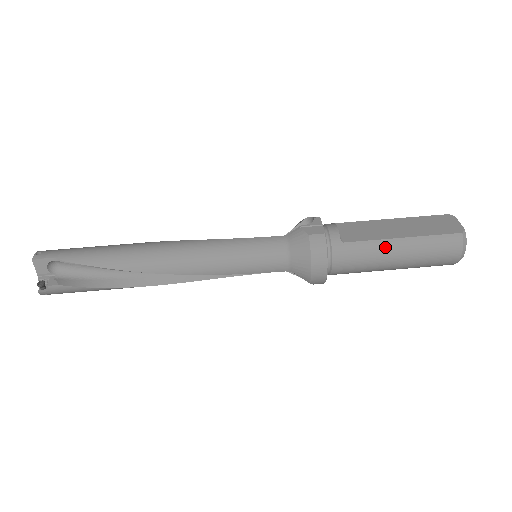
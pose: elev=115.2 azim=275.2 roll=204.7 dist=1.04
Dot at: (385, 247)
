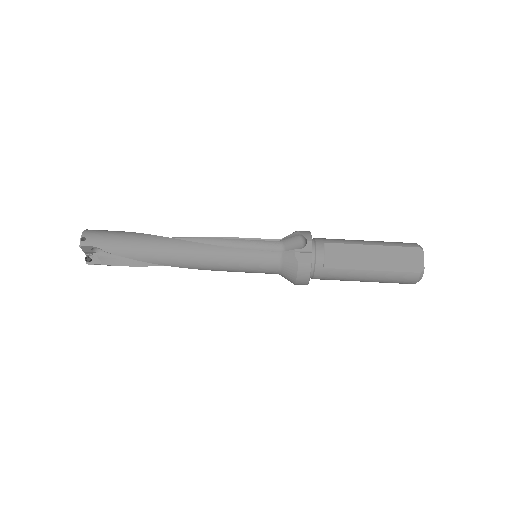
Dot at: (357, 275)
